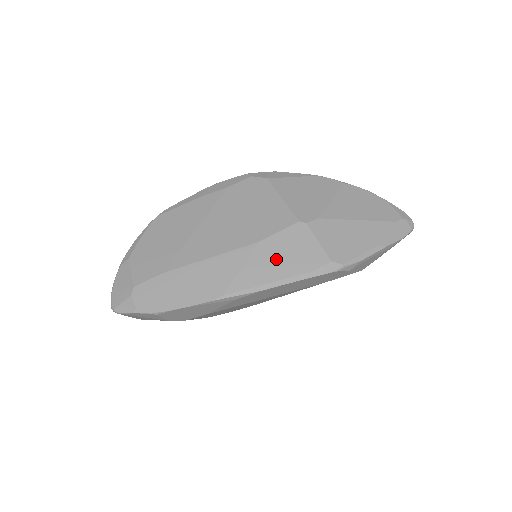
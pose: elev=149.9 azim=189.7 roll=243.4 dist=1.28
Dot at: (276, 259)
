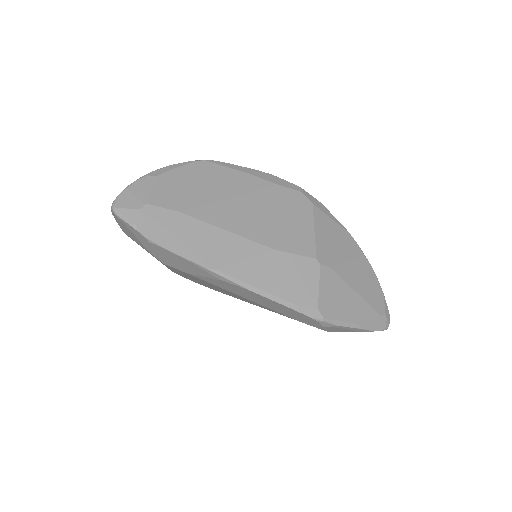
Dot at: (278, 274)
